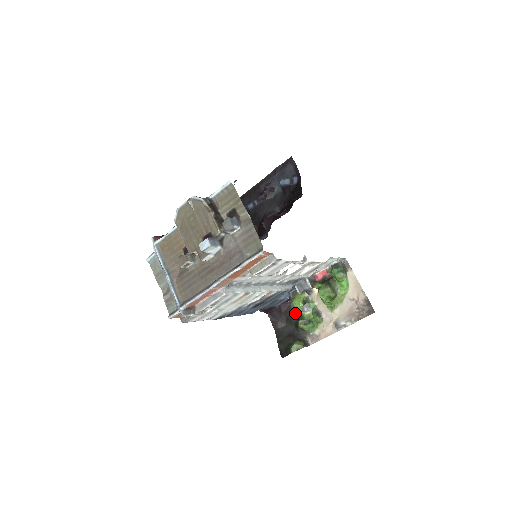
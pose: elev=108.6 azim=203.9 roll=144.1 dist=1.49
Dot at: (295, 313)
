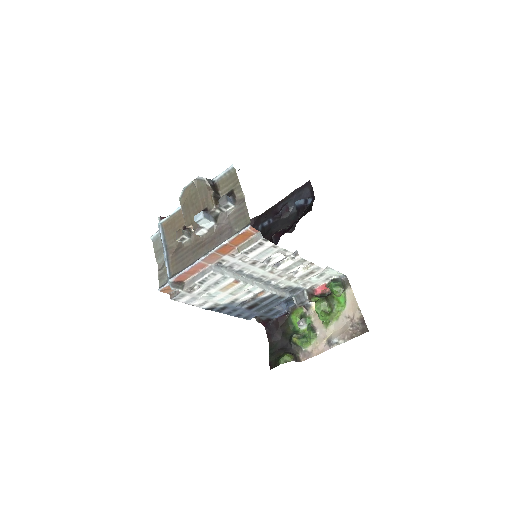
Dot at: (291, 328)
